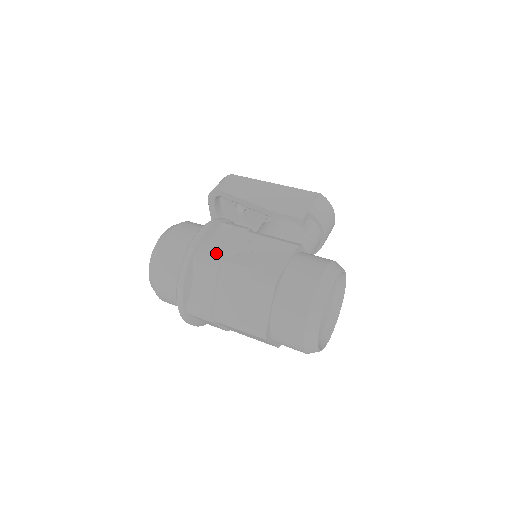
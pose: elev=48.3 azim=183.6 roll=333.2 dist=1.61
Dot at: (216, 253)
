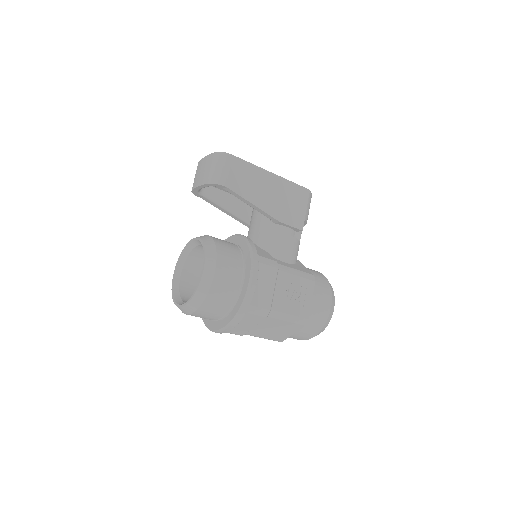
Dot at: (265, 305)
